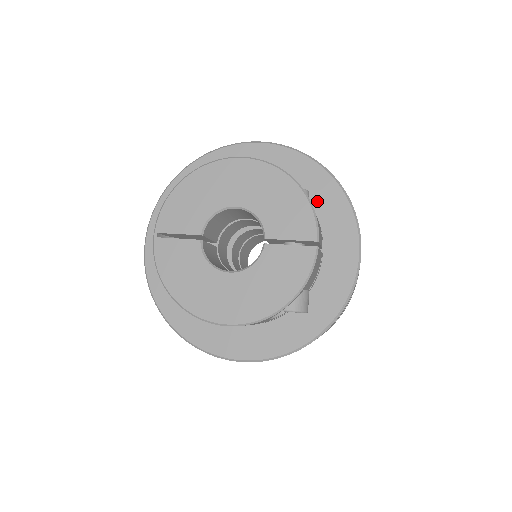
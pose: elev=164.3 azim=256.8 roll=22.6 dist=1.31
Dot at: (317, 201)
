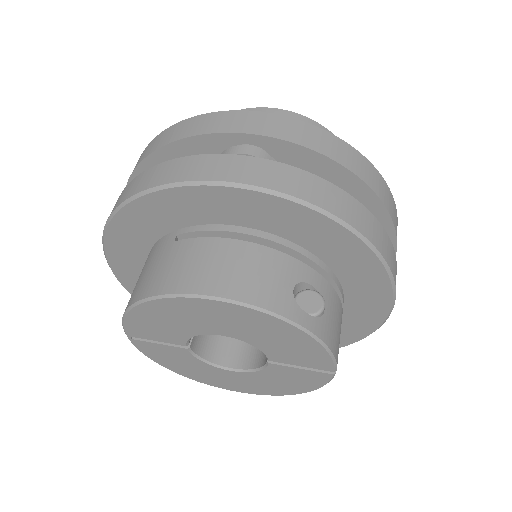
Dot at: (338, 264)
